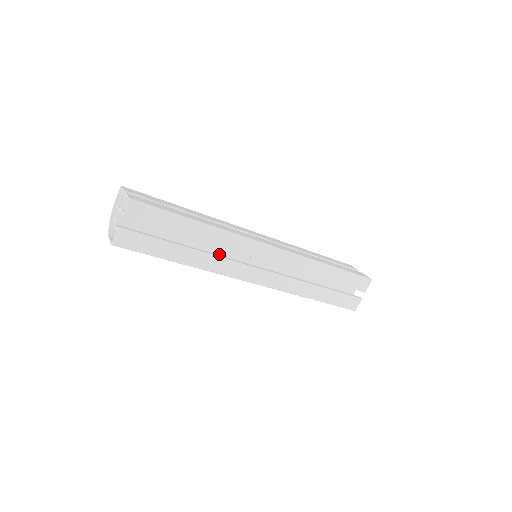
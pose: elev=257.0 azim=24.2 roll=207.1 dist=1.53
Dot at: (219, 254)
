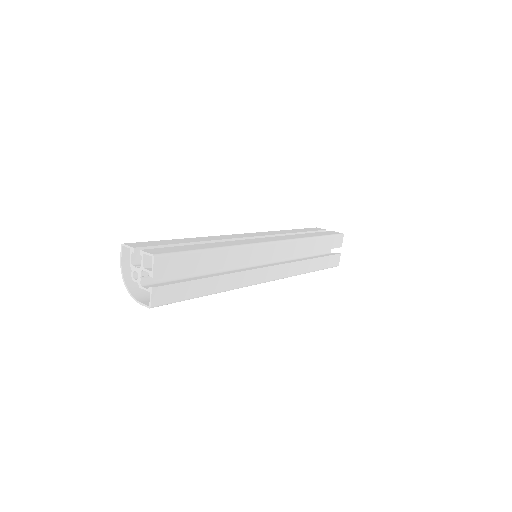
Dot at: (231, 269)
